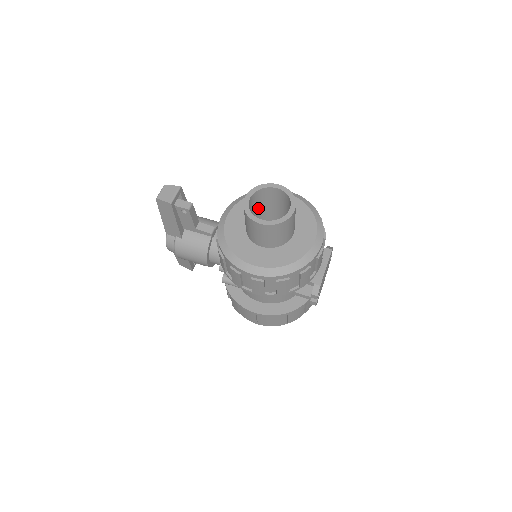
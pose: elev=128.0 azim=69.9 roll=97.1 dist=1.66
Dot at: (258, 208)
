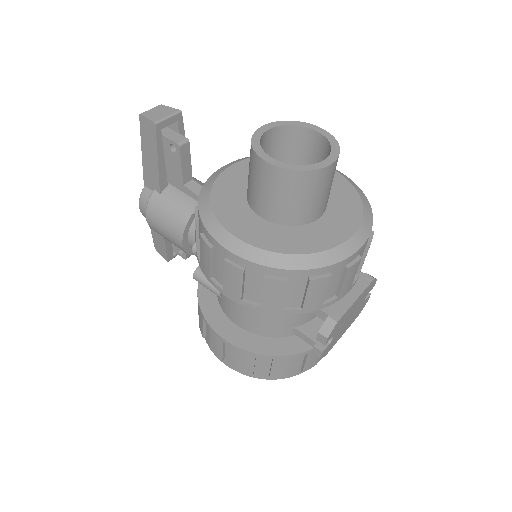
Dot at: occluded
